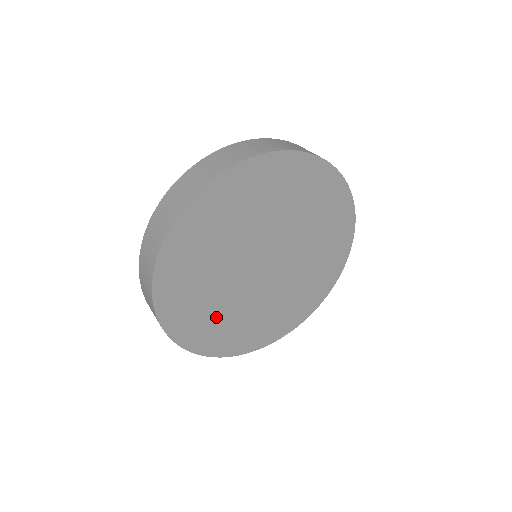
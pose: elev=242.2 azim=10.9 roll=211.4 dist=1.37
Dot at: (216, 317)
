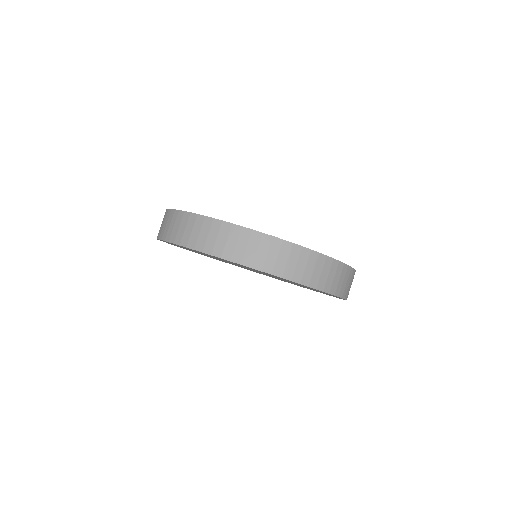
Dot at: occluded
